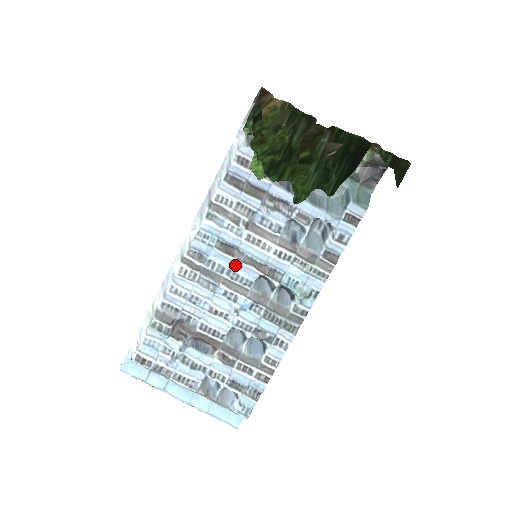
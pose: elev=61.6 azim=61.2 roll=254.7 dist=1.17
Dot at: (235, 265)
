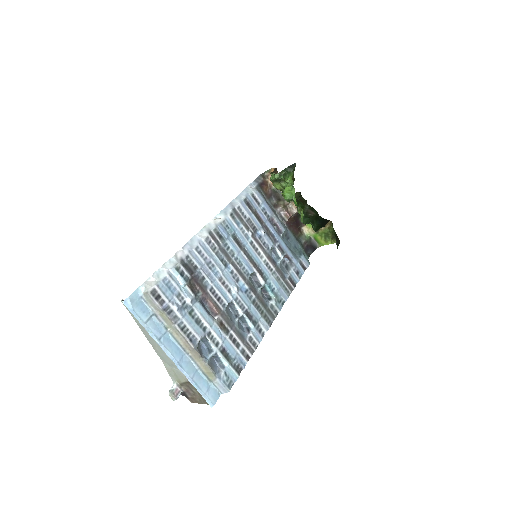
Dot at: (241, 256)
